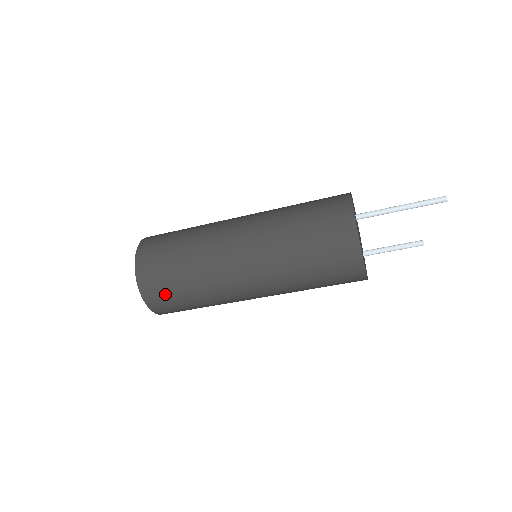
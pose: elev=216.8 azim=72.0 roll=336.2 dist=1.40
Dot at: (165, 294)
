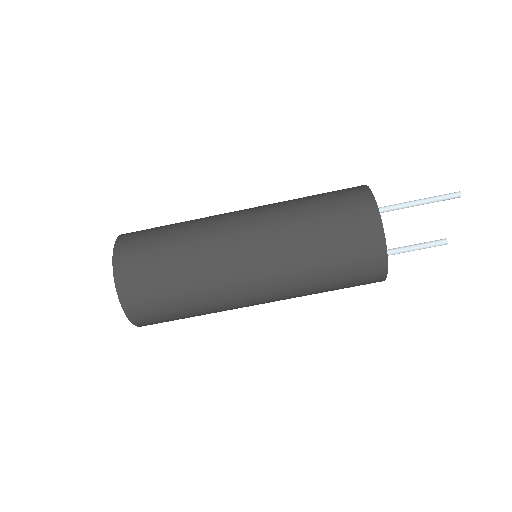
Dot at: (142, 258)
